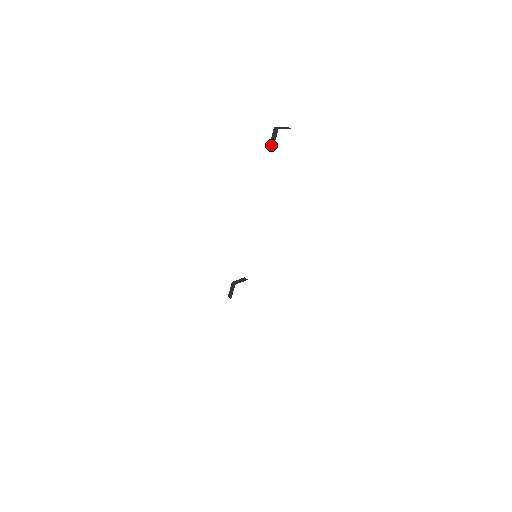
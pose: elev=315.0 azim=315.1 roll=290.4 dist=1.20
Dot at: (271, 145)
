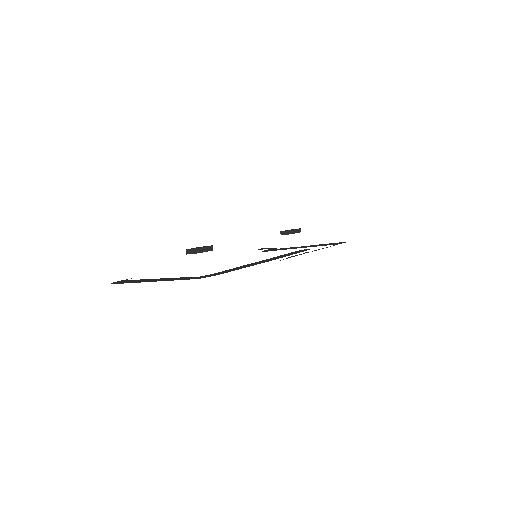
Dot at: occluded
